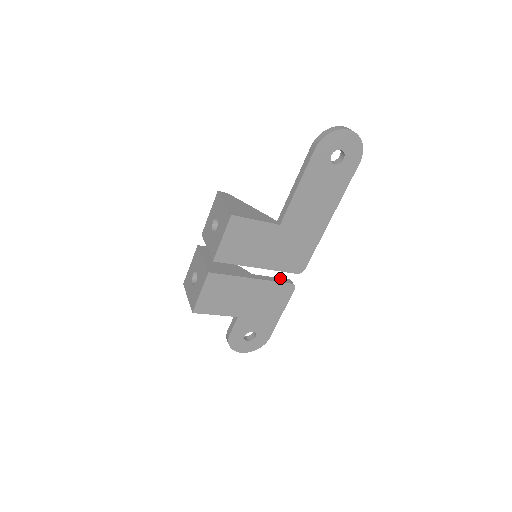
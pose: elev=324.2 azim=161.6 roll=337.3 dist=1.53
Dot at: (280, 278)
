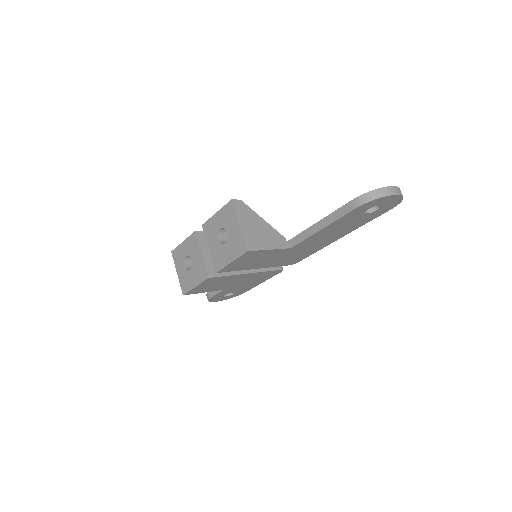
Dot at: occluded
